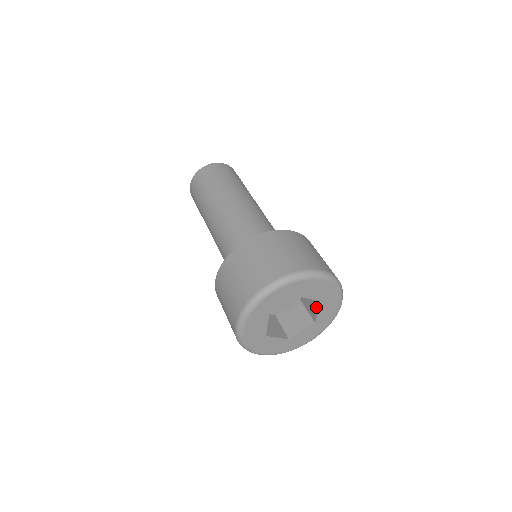
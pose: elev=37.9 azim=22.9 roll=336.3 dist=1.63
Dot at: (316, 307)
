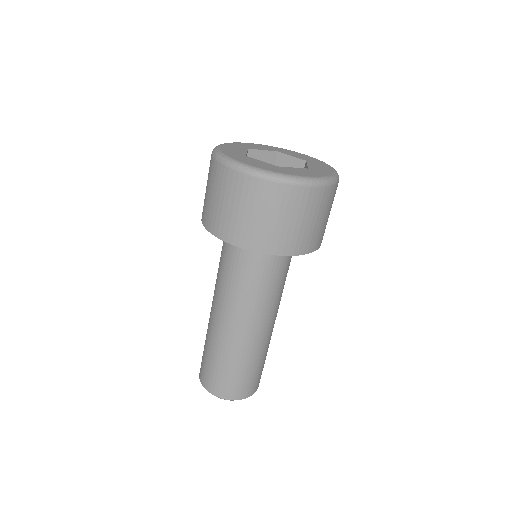
Dot at: (287, 159)
